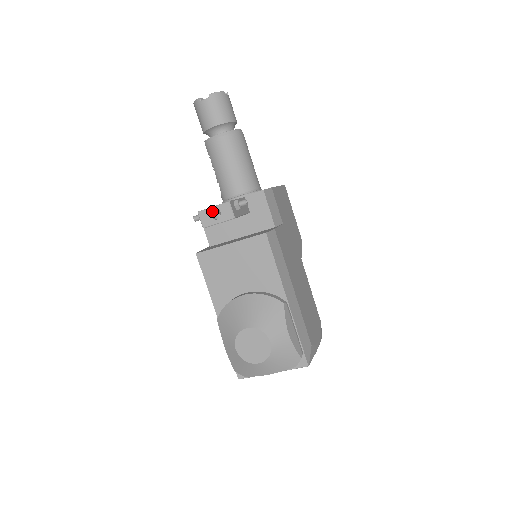
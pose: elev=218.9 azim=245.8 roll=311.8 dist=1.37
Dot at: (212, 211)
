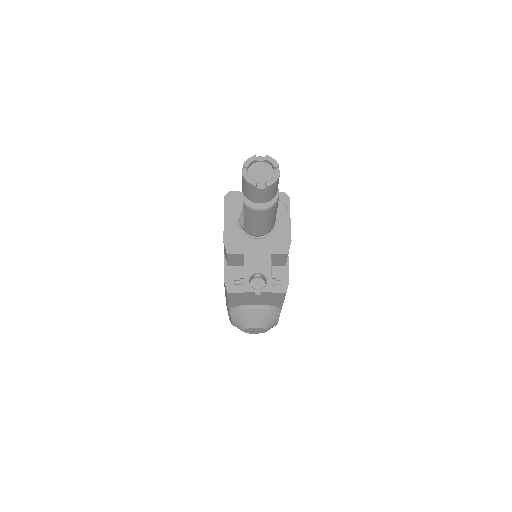
Dot at: (250, 279)
